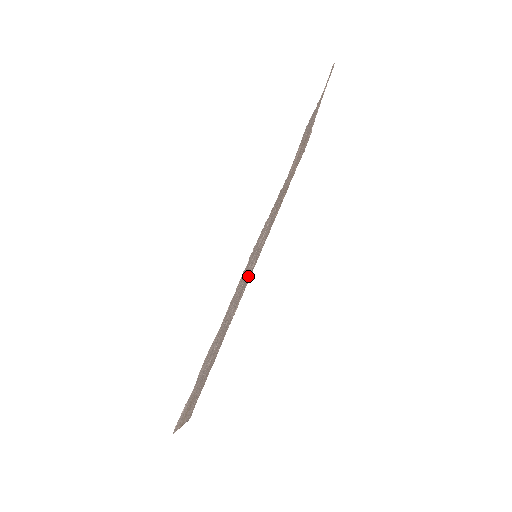
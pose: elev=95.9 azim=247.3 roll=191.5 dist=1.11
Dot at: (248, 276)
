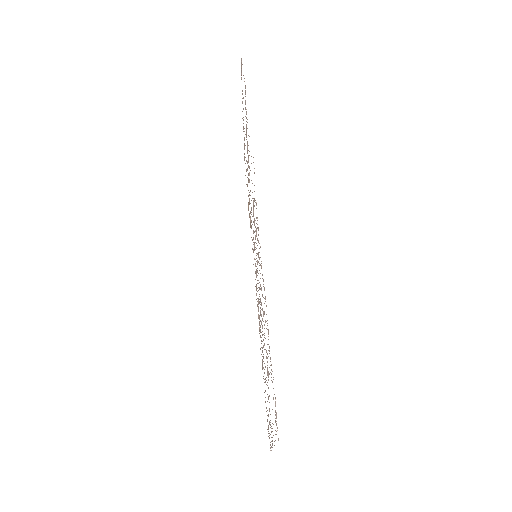
Dot at: occluded
